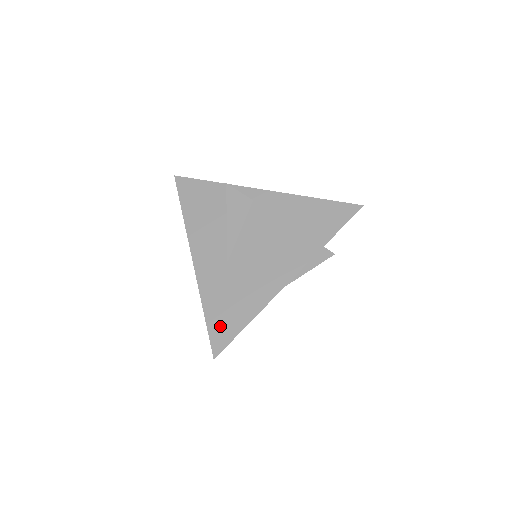
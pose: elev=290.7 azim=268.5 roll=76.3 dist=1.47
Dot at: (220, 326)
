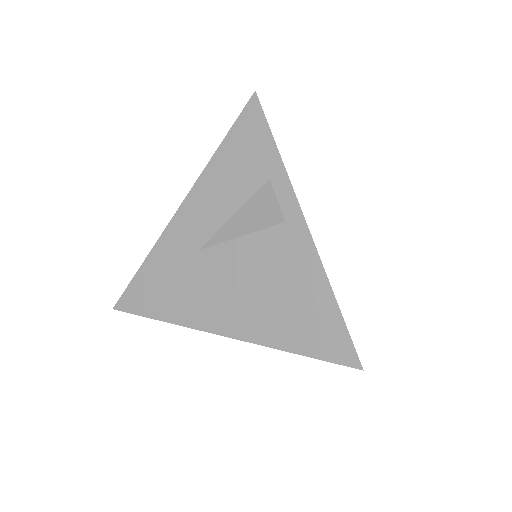
Dot at: (140, 292)
